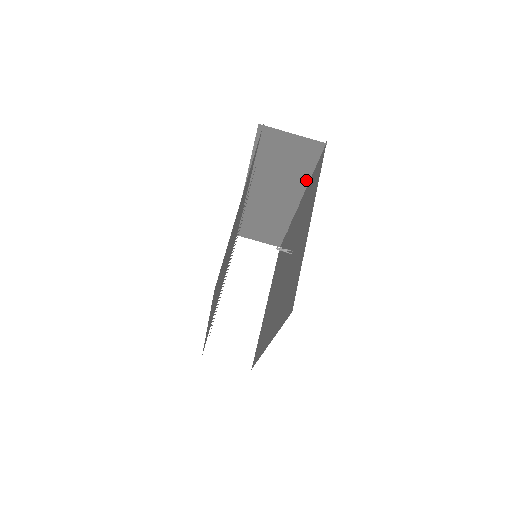
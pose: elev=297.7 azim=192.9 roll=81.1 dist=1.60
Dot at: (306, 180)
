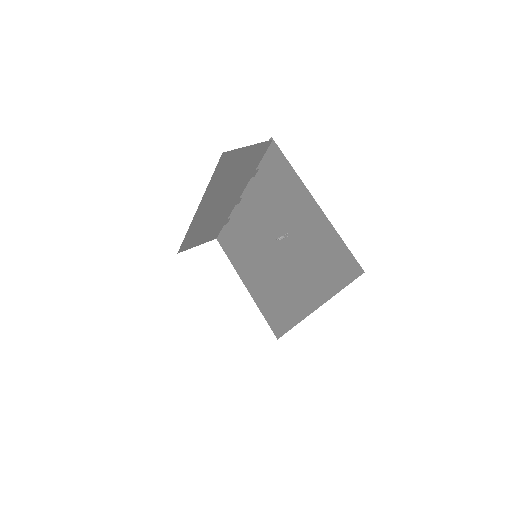
Dot at: (253, 175)
